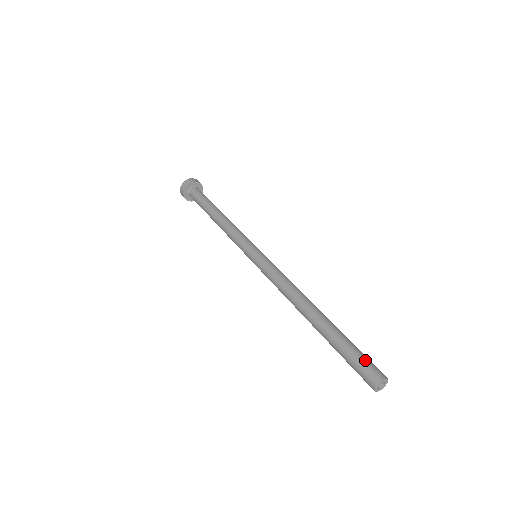
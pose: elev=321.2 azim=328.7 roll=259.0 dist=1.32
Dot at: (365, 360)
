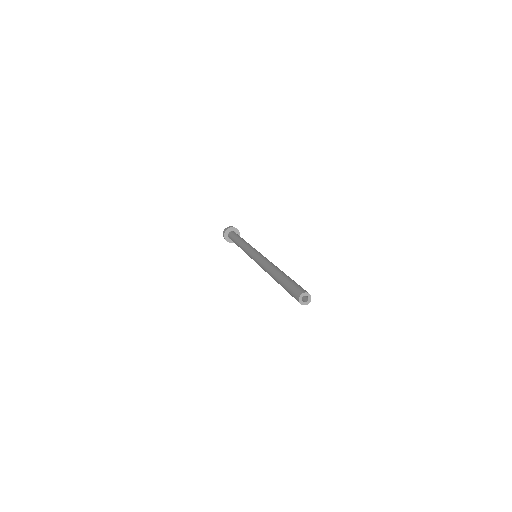
Dot at: (298, 286)
